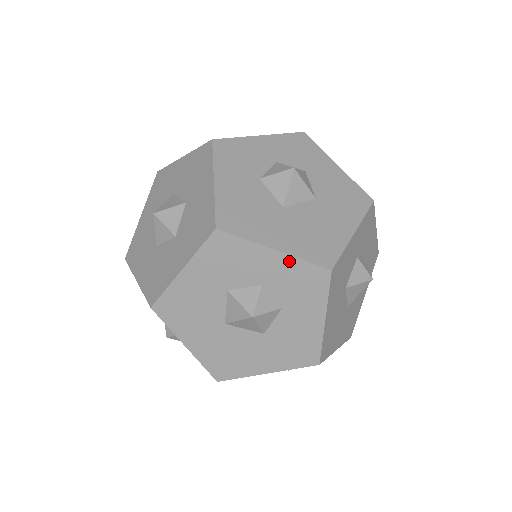
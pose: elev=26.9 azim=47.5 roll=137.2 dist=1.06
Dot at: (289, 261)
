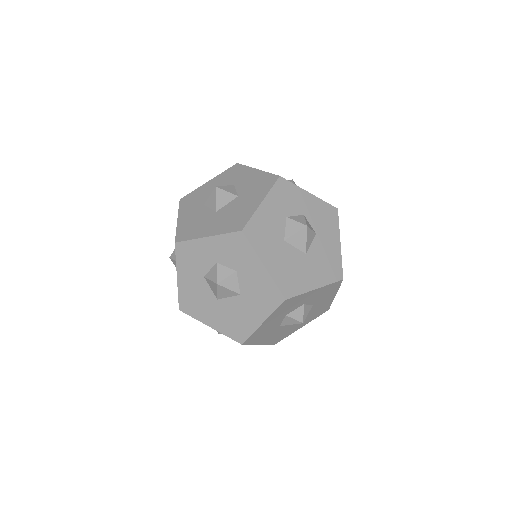
Dot at: (218, 239)
